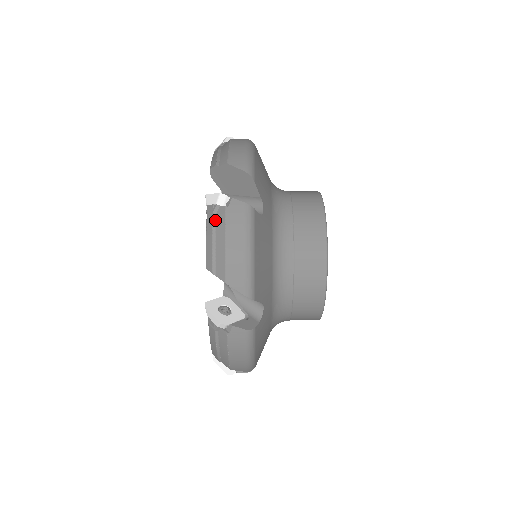
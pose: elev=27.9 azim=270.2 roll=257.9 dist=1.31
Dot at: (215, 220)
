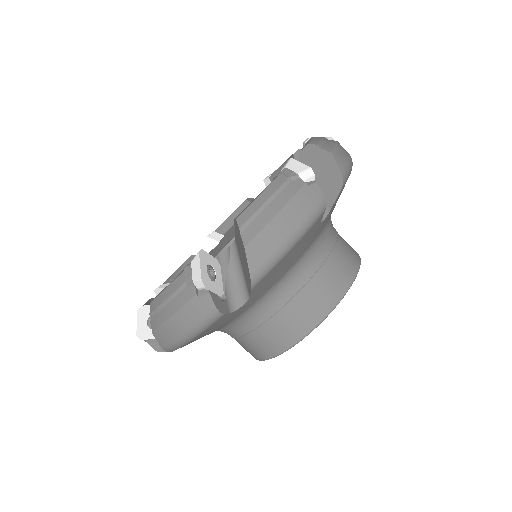
Dot at: occluded
